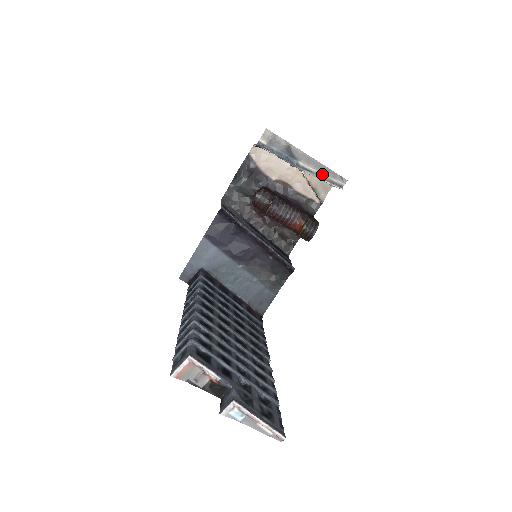
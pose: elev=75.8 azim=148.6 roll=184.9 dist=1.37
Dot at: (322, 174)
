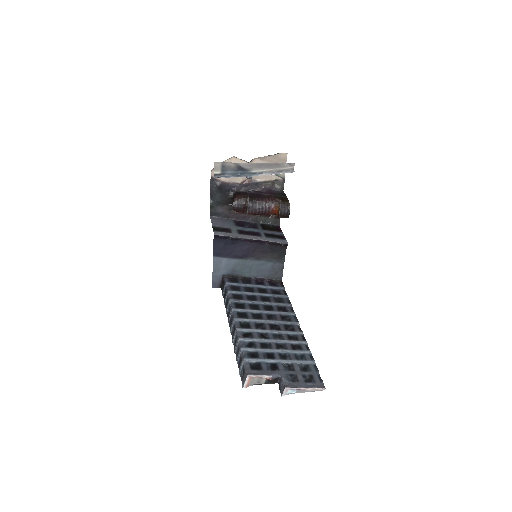
Dot at: (273, 169)
